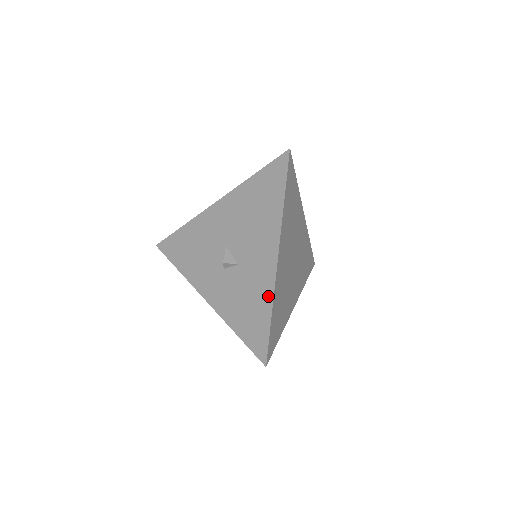
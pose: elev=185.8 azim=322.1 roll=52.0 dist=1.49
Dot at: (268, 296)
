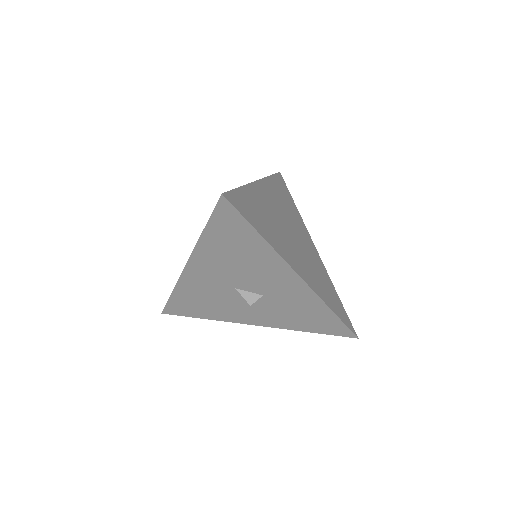
Dot at: (317, 303)
